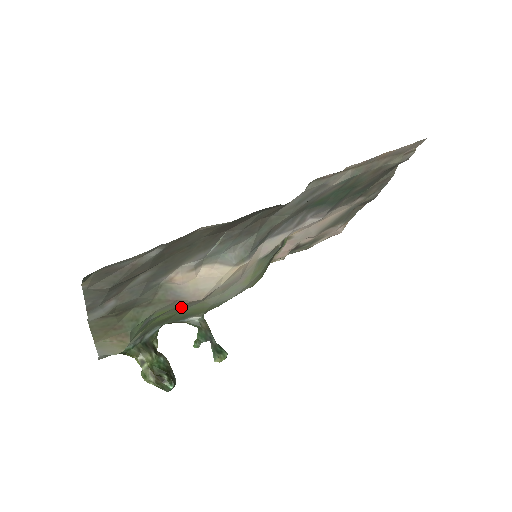
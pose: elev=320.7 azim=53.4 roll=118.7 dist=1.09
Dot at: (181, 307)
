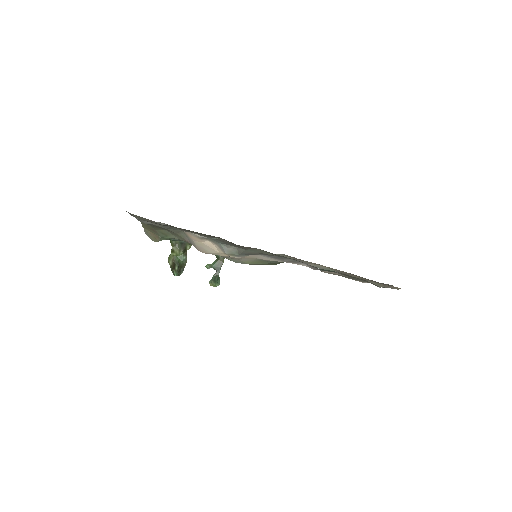
Dot at: occluded
